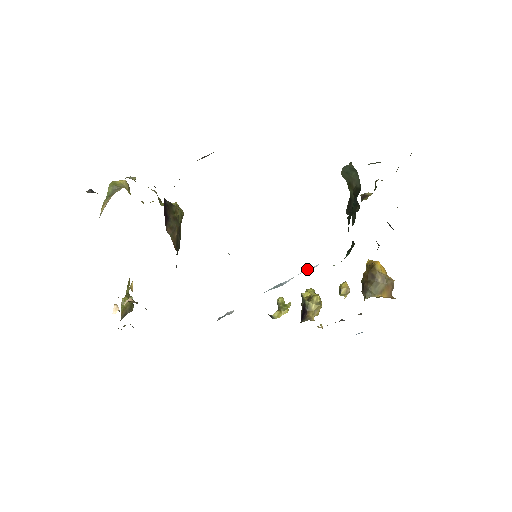
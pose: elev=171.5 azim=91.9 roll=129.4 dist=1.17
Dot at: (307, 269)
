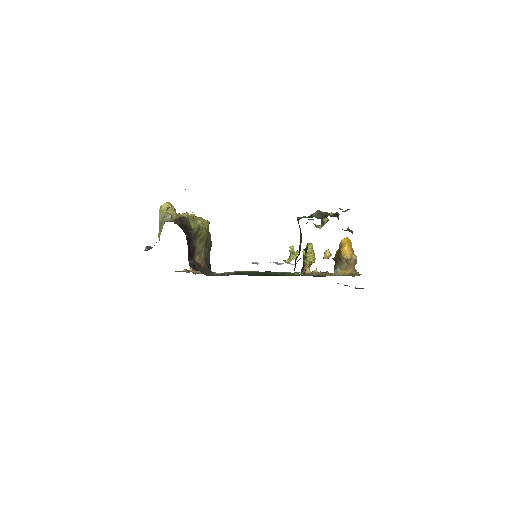
Dot at: (289, 263)
